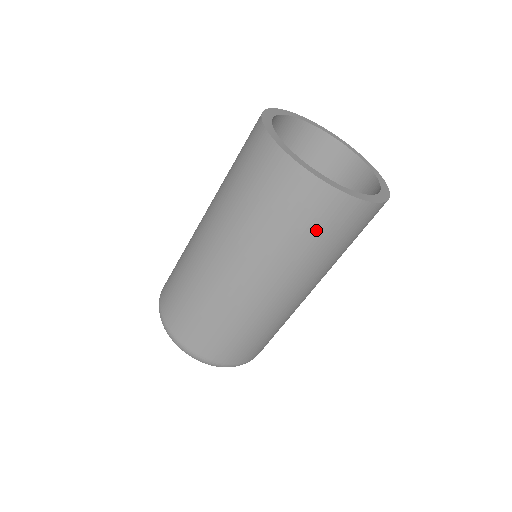
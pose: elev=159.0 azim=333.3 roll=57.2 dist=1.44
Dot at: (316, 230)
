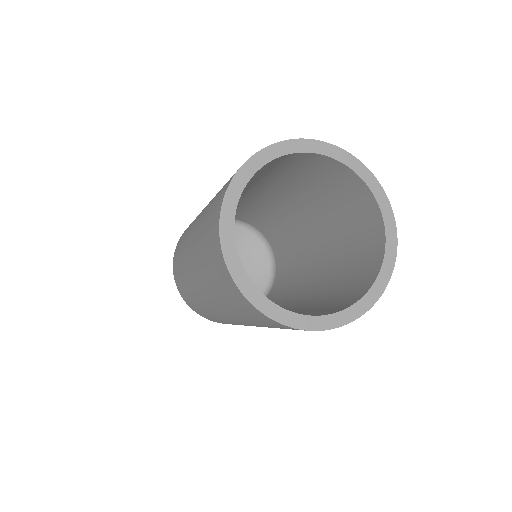
Dot at: (228, 297)
